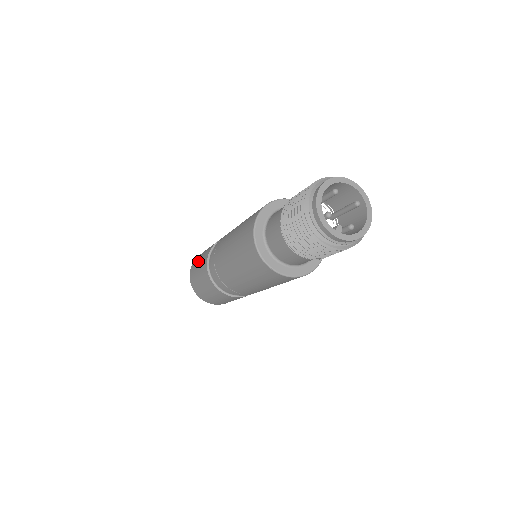
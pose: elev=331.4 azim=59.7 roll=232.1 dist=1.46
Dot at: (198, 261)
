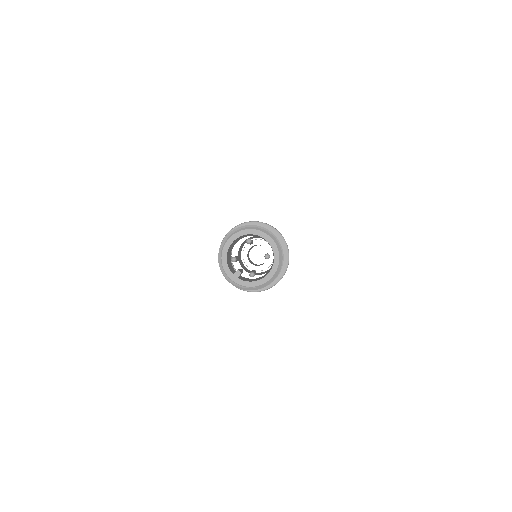
Dot at: occluded
